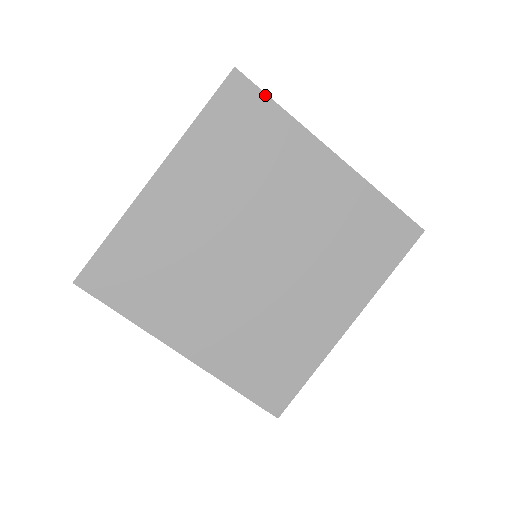
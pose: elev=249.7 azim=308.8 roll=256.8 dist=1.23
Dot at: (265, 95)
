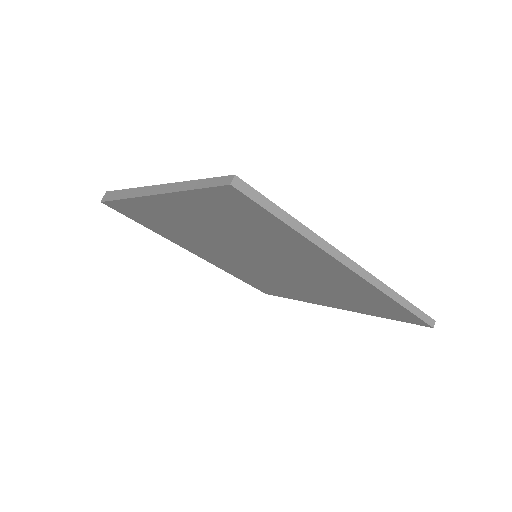
Dot at: (272, 215)
